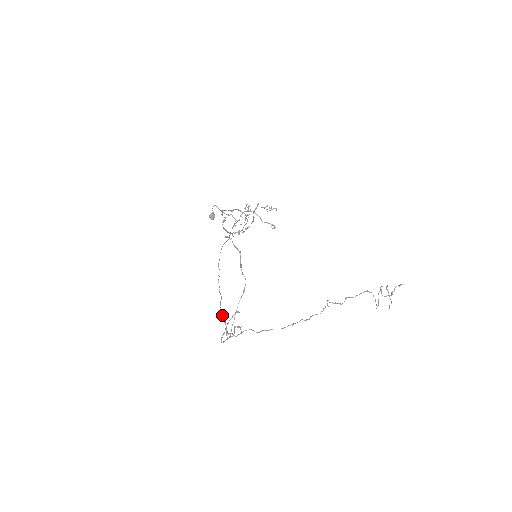
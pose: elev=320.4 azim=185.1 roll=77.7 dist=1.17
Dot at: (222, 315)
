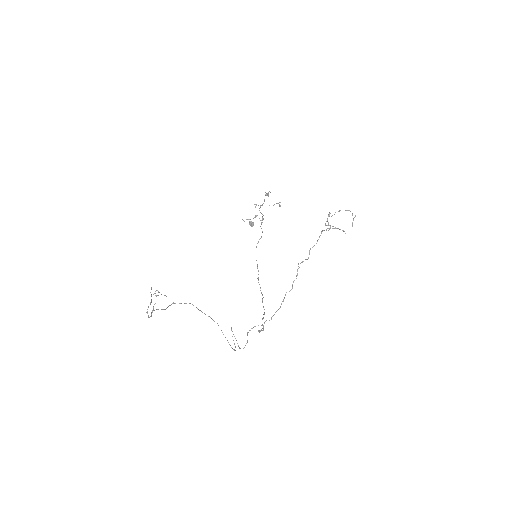
Dot at: (264, 312)
